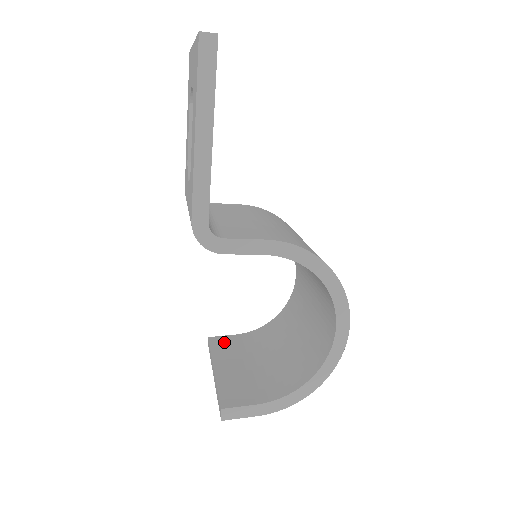
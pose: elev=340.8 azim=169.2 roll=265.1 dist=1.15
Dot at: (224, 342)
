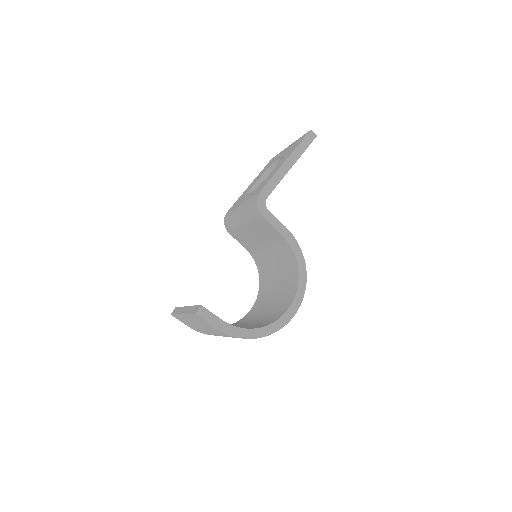
Dot at: occluded
